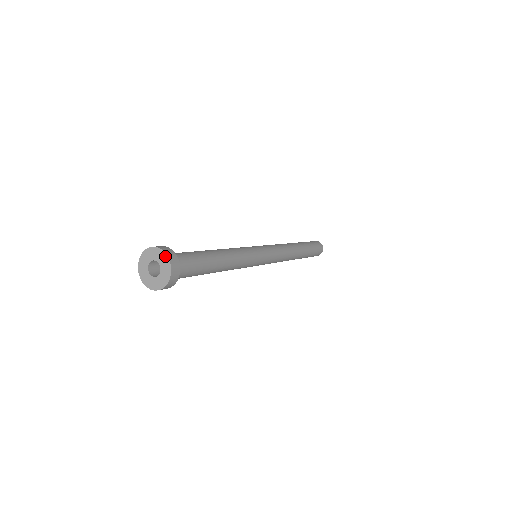
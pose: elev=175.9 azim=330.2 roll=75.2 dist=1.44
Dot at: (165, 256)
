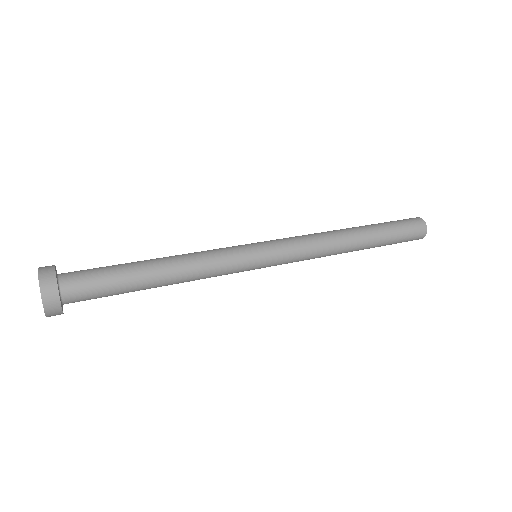
Dot at: (43, 306)
